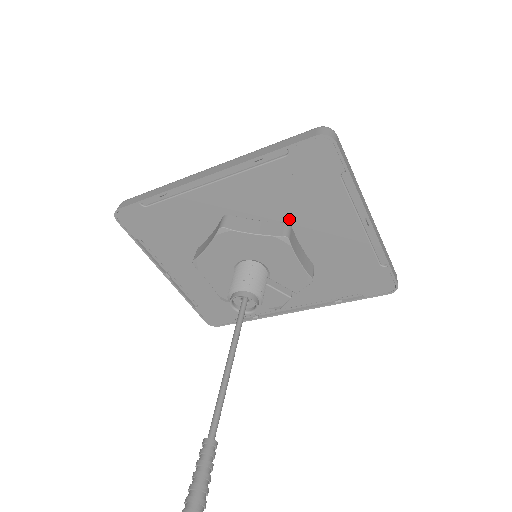
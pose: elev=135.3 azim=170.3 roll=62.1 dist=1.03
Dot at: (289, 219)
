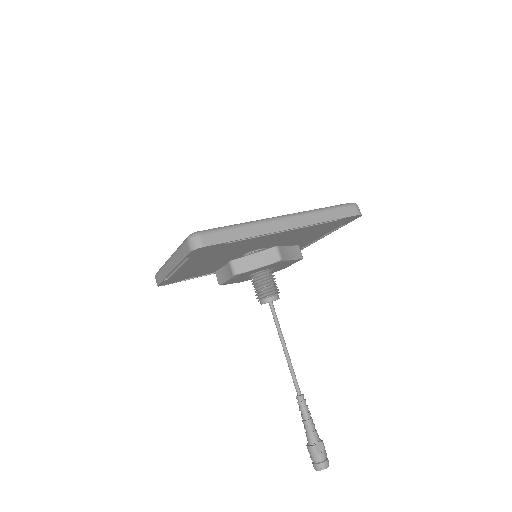
Dot at: (295, 239)
